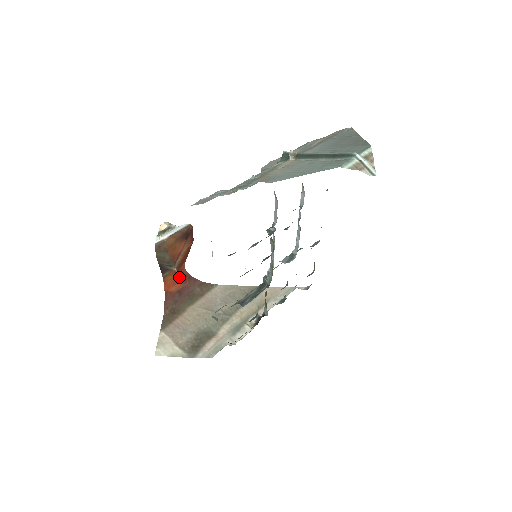
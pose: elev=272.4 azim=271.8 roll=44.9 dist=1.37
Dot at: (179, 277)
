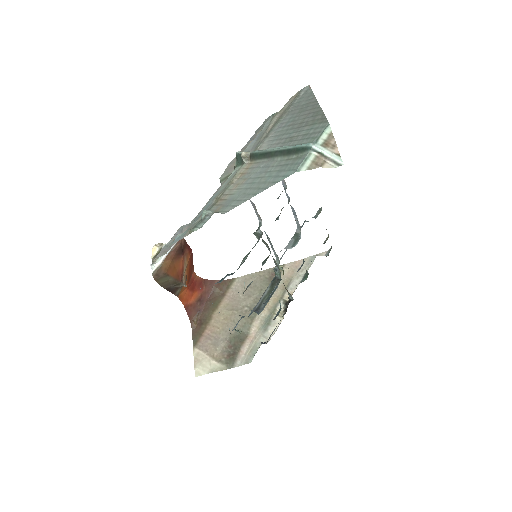
Dot at: (194, 286)
